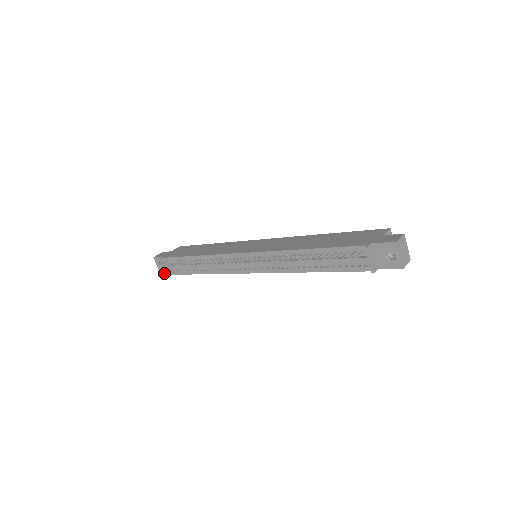
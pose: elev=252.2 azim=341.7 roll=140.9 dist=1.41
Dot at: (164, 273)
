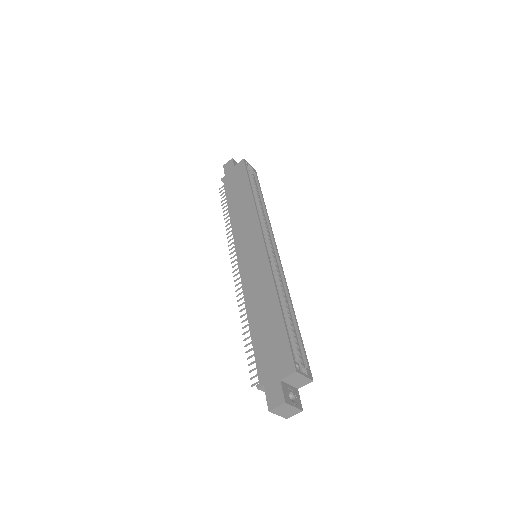
Dot at: occluded
